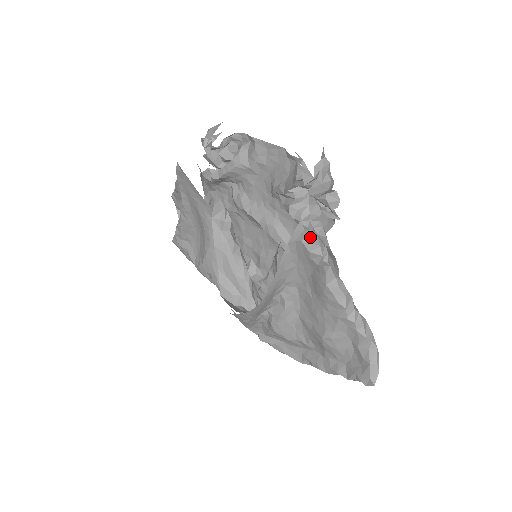
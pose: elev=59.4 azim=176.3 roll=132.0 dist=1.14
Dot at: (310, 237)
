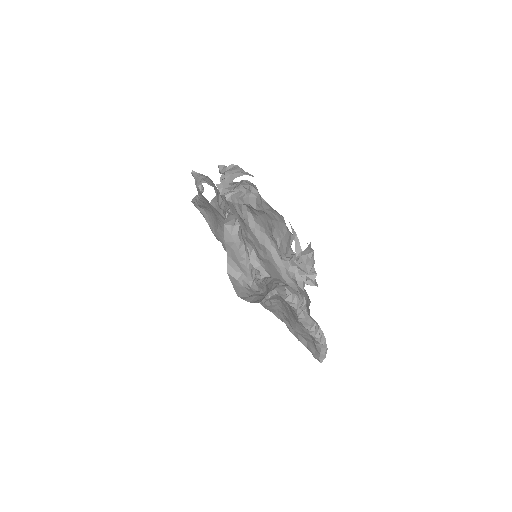
Dot at: (291, 298)
